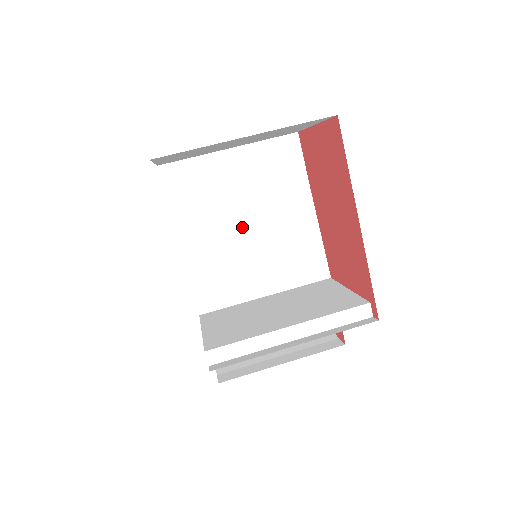
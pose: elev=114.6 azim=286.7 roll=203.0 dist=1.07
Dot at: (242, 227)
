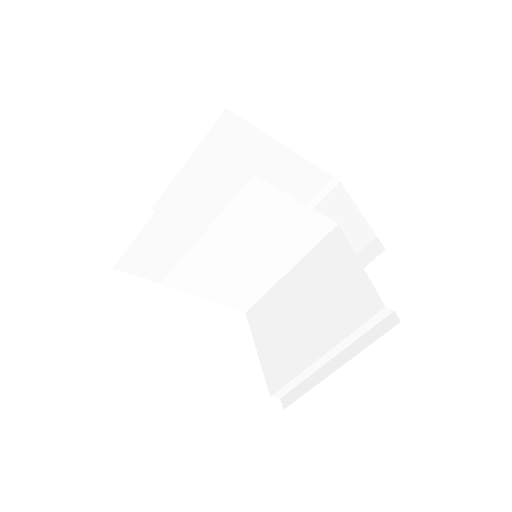
Dot at: (225, 250)
